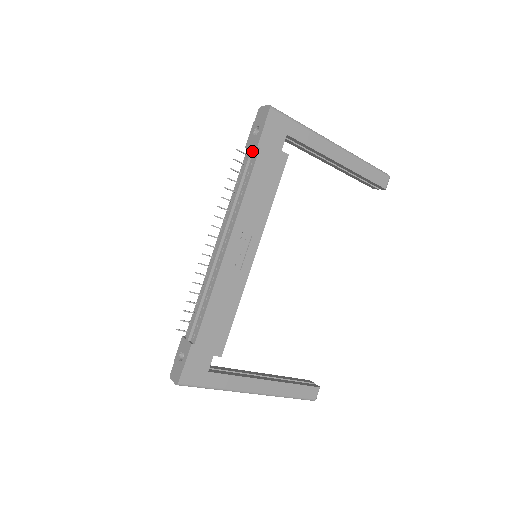
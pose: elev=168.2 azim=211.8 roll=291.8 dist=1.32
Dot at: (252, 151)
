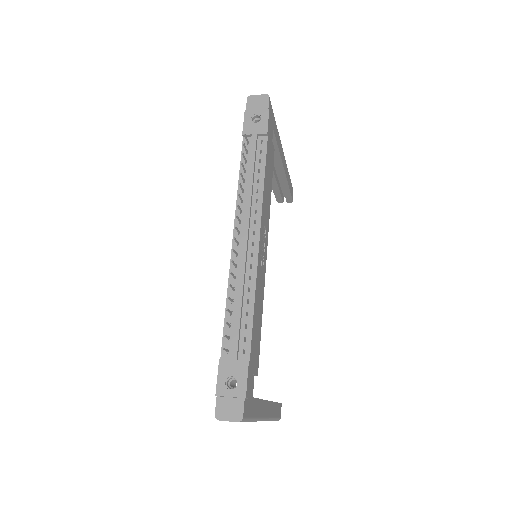
Dot at: (257, 138)
